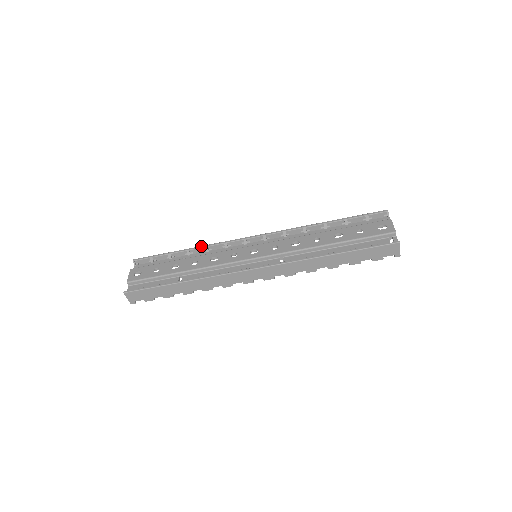
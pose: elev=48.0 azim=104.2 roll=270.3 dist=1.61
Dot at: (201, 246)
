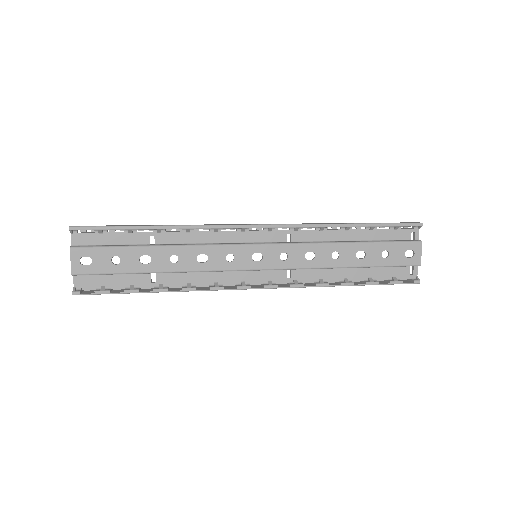
Dot at: (180, 227)
